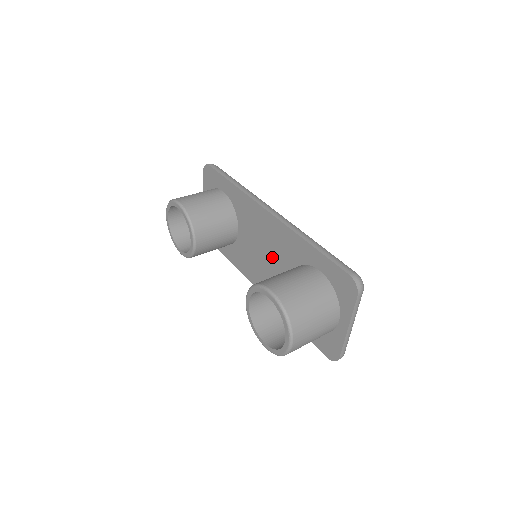
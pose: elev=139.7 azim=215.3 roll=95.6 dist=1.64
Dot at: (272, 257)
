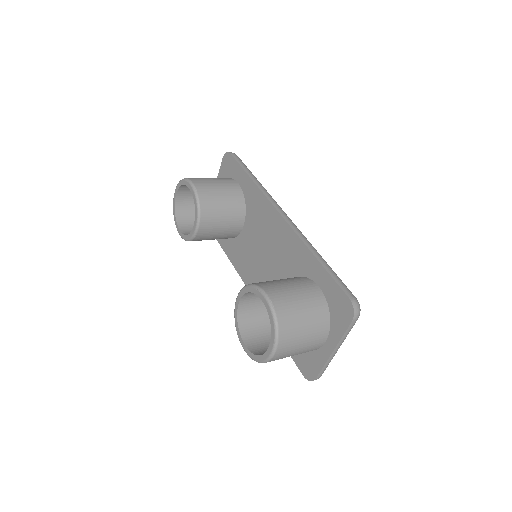
Dot at: (272, 261)
